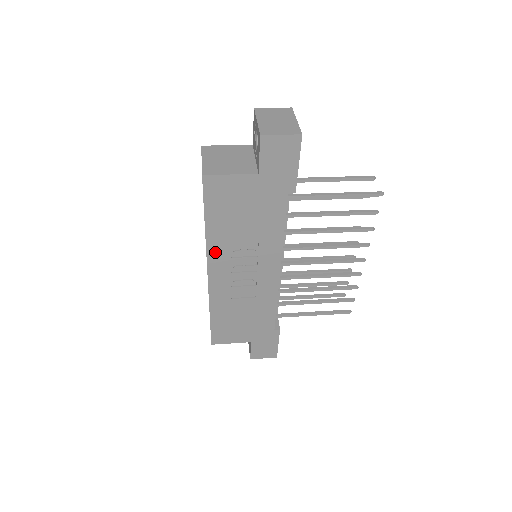
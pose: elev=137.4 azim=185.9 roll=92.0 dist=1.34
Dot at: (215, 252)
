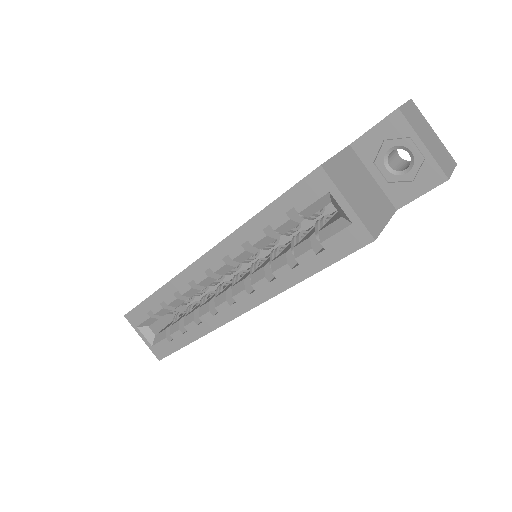
Dot at: occluded
